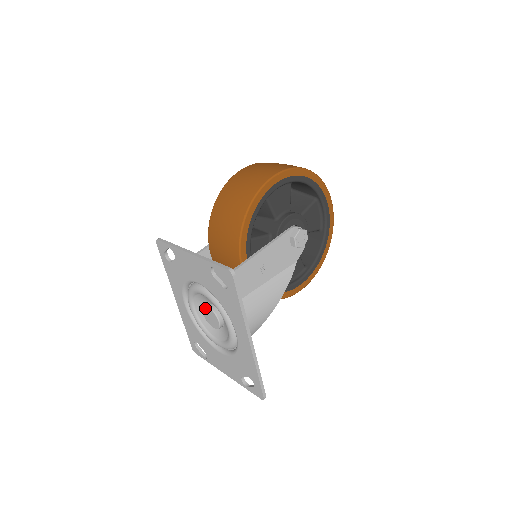
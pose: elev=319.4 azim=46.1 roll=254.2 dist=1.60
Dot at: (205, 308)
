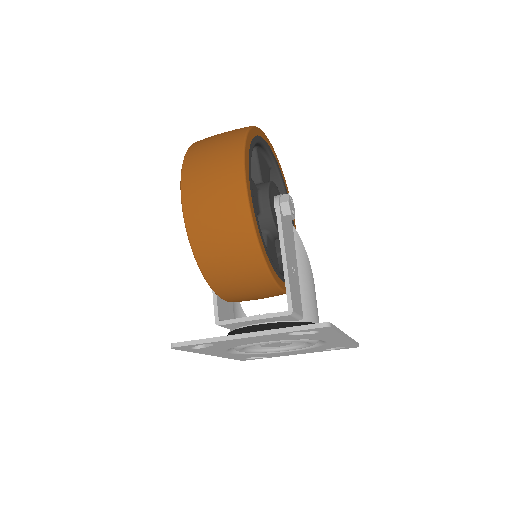
Dot at: occluded
